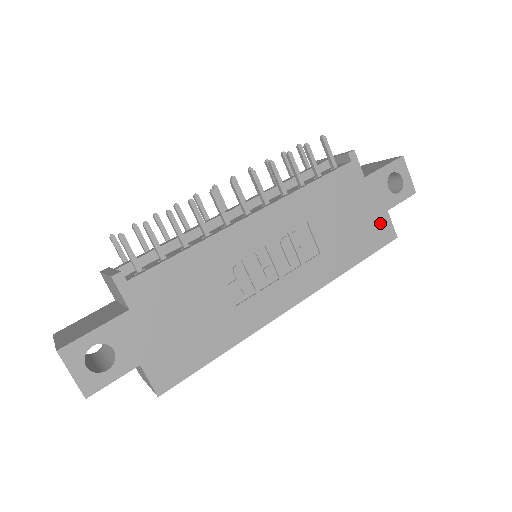
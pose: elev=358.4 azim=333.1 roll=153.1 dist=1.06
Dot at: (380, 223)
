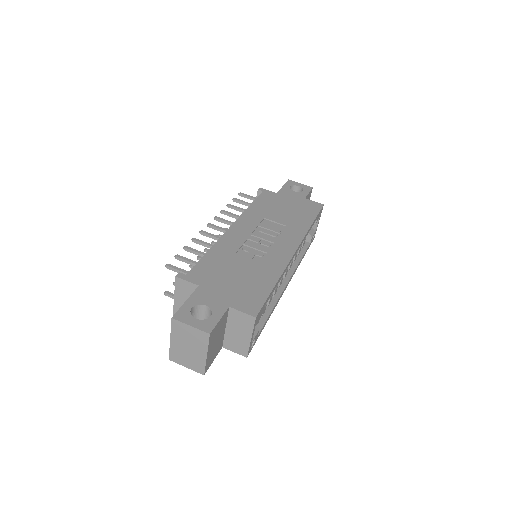
Dot at: (307, 204)
